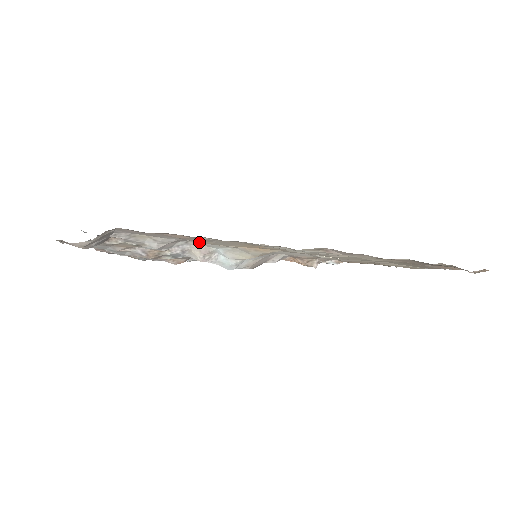
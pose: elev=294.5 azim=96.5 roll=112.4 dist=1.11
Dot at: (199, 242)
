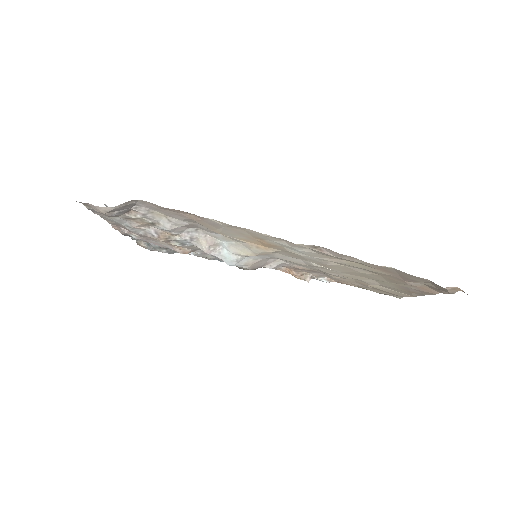
Dot at: (208, 231)
